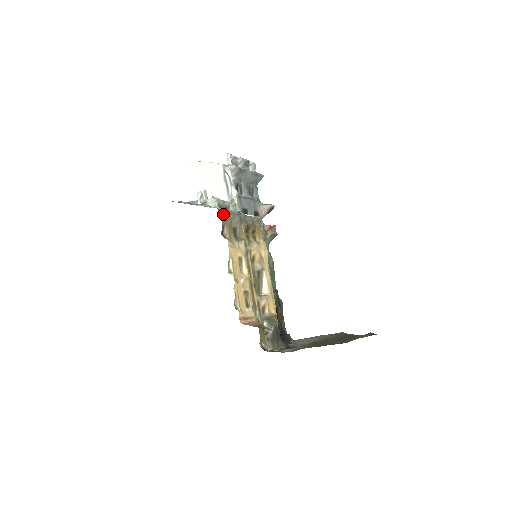
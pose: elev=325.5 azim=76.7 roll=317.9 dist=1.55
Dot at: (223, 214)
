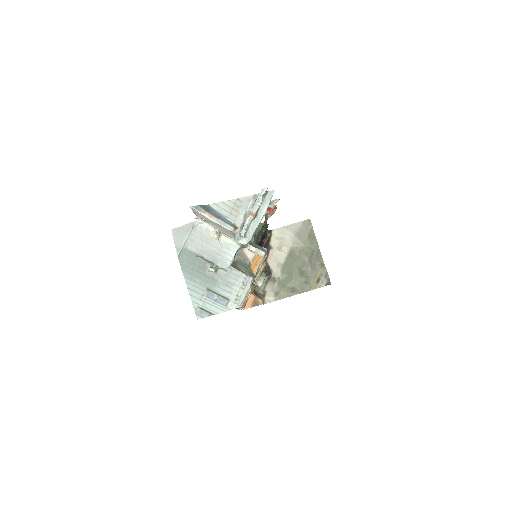
Dot at: occluded
